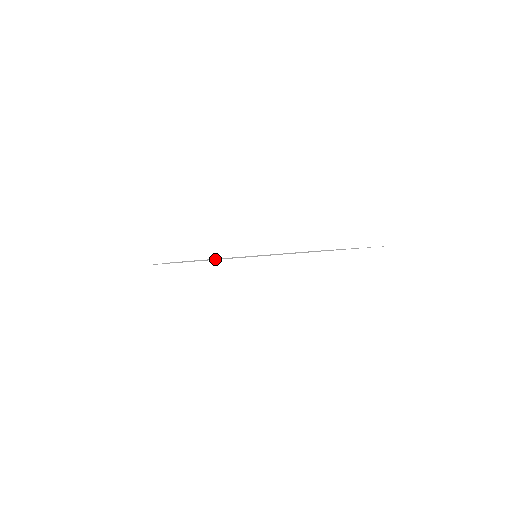
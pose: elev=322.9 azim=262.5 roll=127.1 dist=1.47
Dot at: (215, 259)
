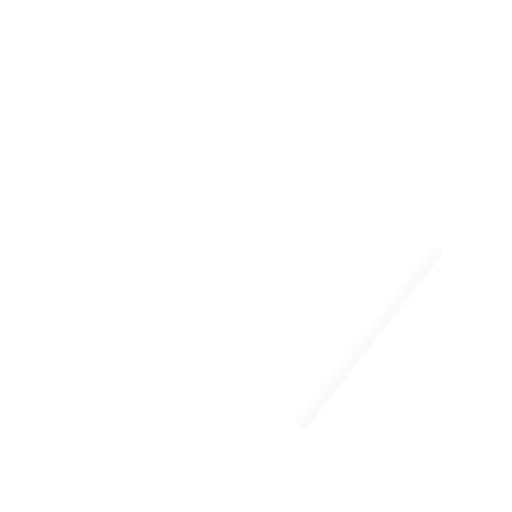
Dot at: (283, 338)
